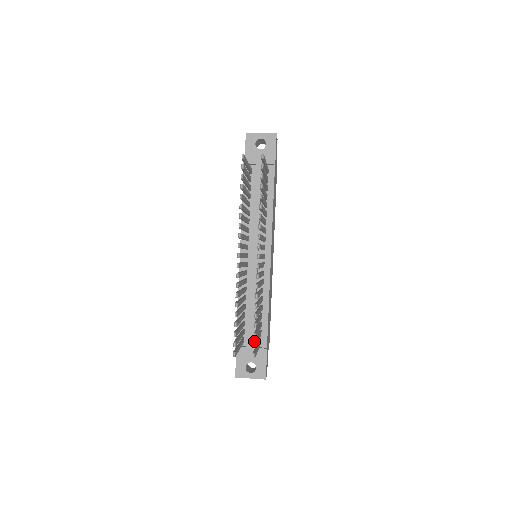
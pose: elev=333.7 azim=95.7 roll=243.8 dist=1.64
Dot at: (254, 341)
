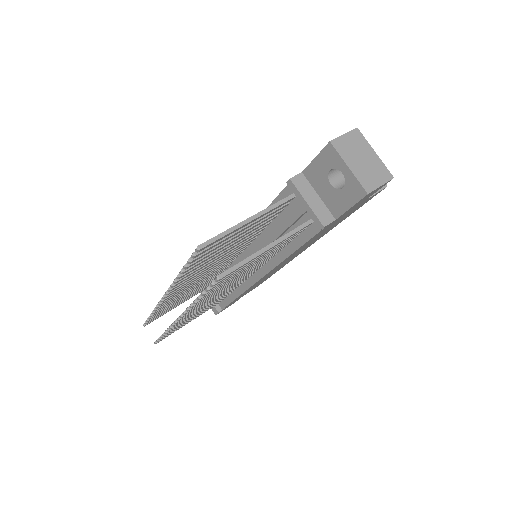
Dot at: occluded
